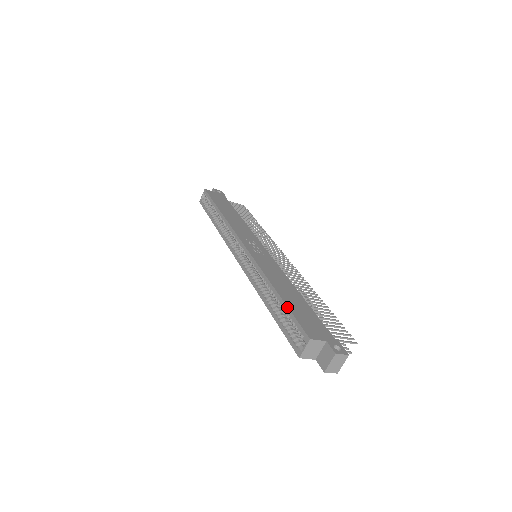
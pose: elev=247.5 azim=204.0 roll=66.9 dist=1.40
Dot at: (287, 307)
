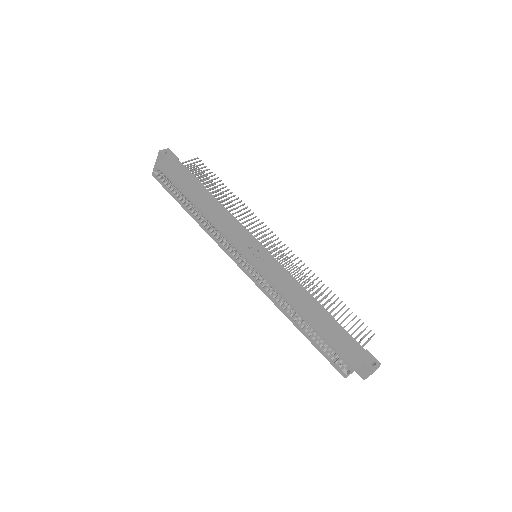
Dot at: (323, 338)
